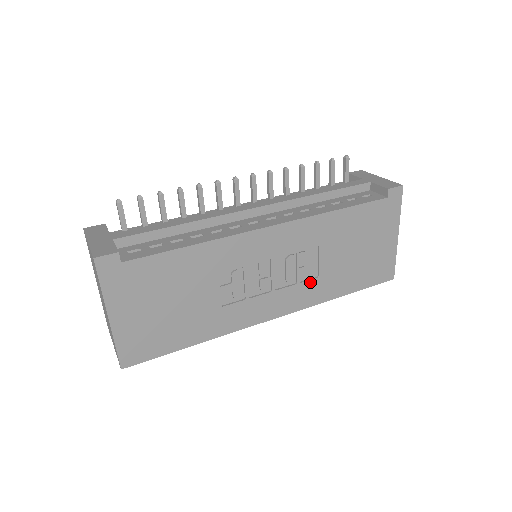
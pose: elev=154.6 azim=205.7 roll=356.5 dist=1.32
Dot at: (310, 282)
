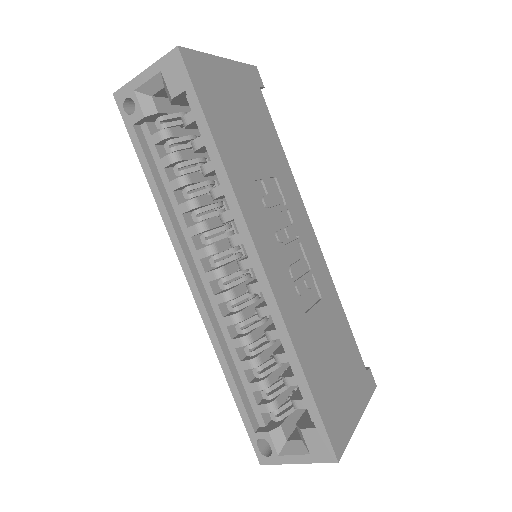
Dot at: (299, 303)
